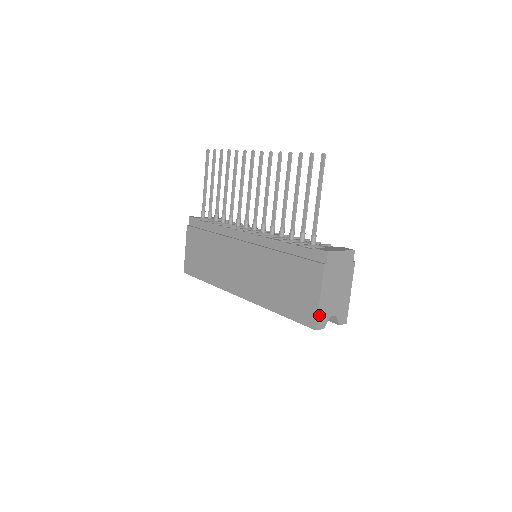
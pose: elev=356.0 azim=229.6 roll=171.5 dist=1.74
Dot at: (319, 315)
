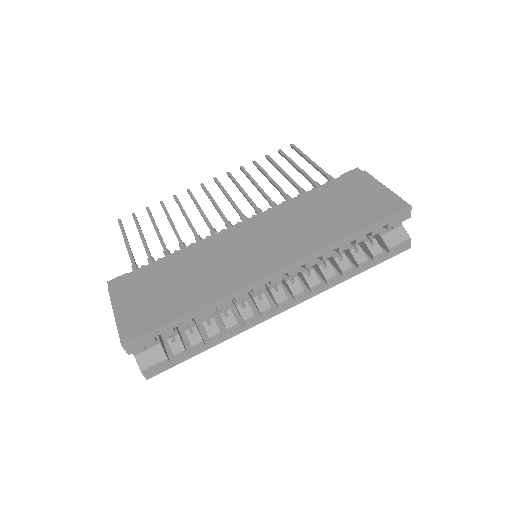
Dot at: (399, 199)
